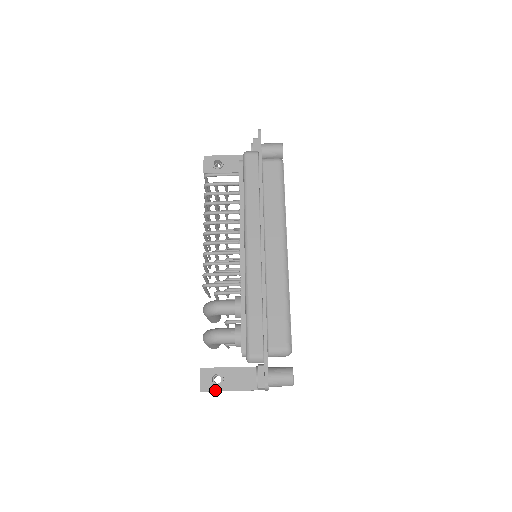
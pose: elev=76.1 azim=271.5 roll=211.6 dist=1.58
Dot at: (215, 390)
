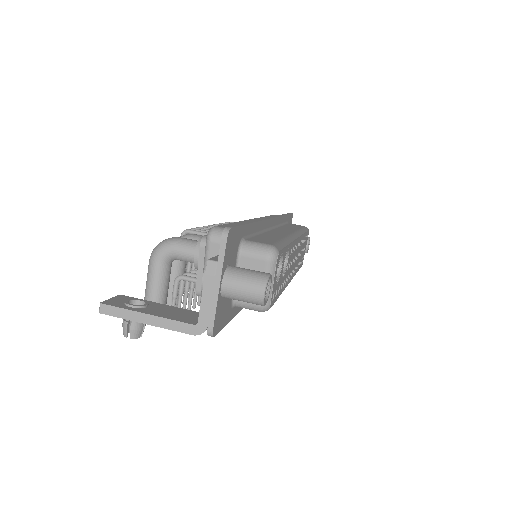
Dot at: (125, 308)
